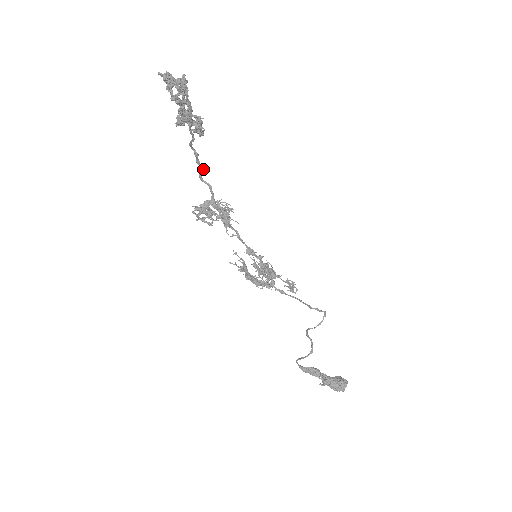
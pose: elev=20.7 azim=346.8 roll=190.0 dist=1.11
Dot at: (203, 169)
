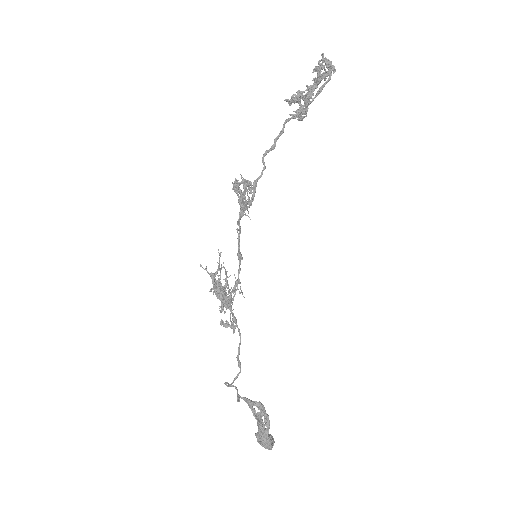
Dot at: (274, 148)
